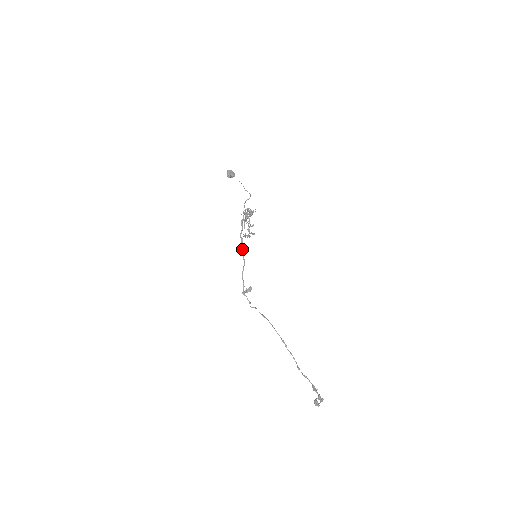
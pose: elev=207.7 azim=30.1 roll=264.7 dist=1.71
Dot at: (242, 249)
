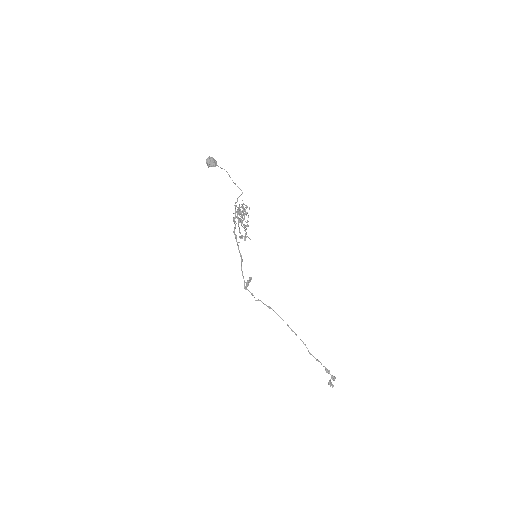
Dot at: (237, 245)
